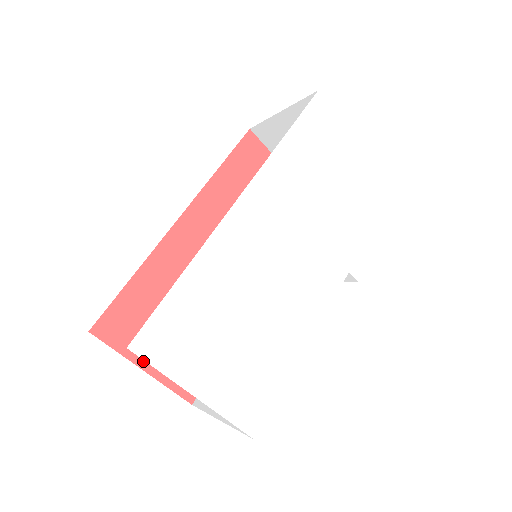
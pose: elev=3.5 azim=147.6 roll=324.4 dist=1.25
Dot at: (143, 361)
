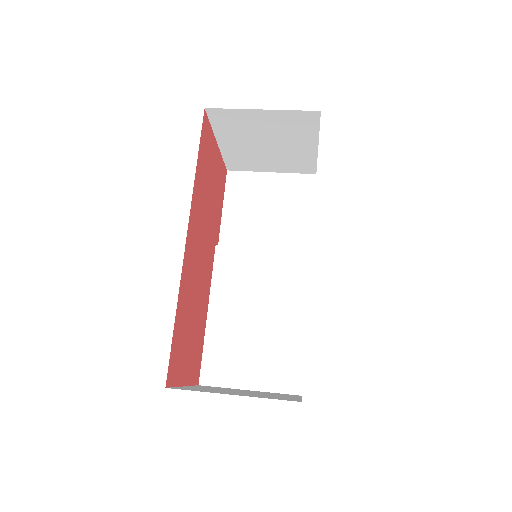
Dot at: (184, 379)
